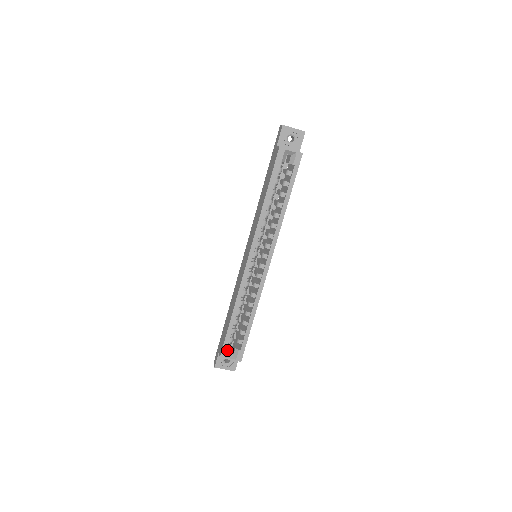
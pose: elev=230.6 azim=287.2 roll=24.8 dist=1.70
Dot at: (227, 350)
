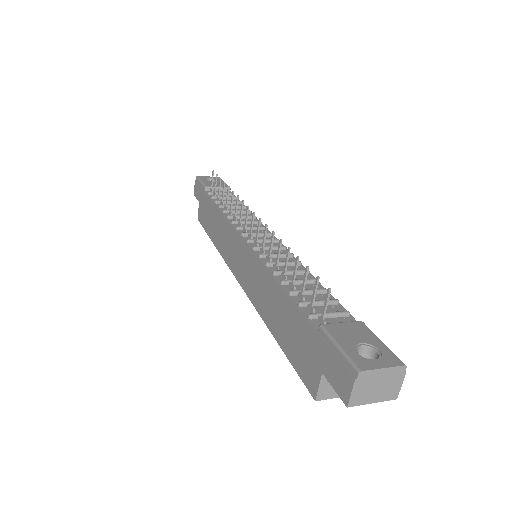
Dot at: occluded
